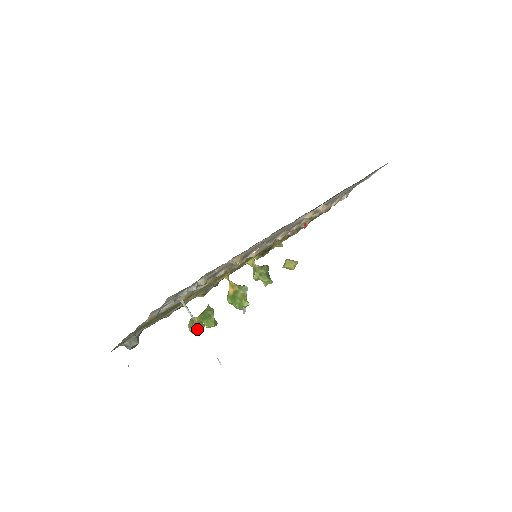
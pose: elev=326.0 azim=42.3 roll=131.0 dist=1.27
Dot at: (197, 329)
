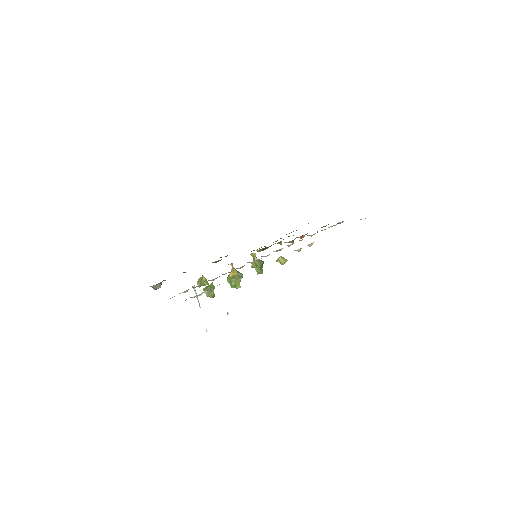
Dot at: (203, 285)
